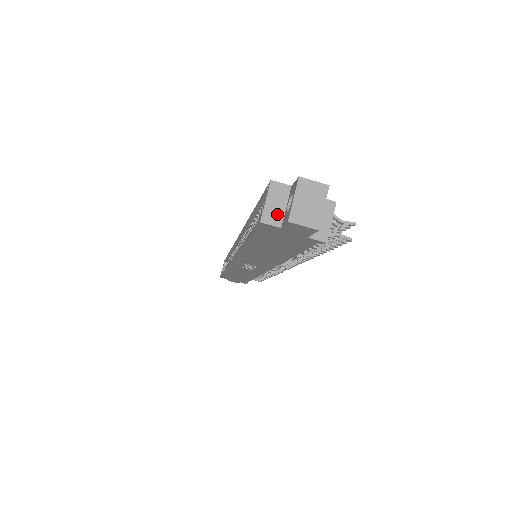
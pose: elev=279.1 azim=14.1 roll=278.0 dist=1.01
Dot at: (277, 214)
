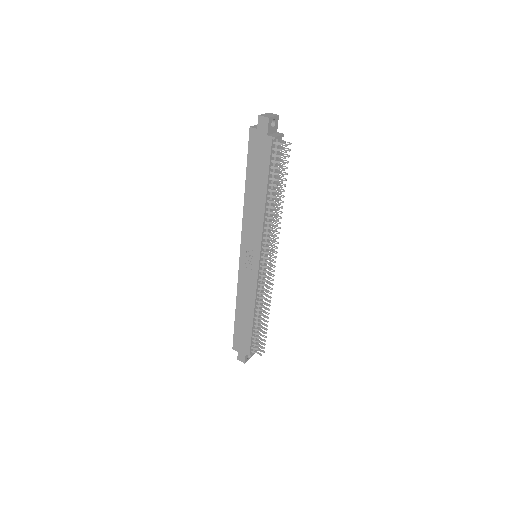
Dot at: (257, 127)
